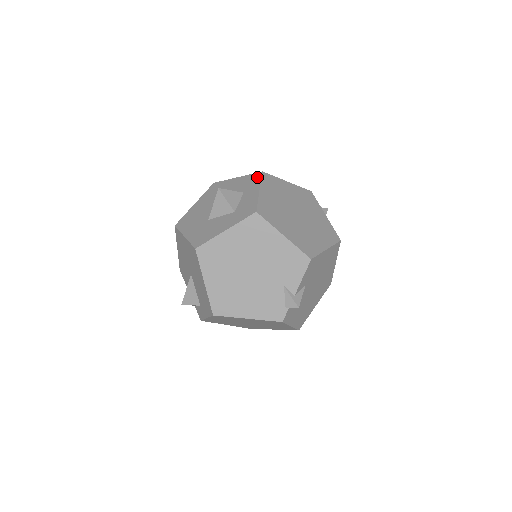
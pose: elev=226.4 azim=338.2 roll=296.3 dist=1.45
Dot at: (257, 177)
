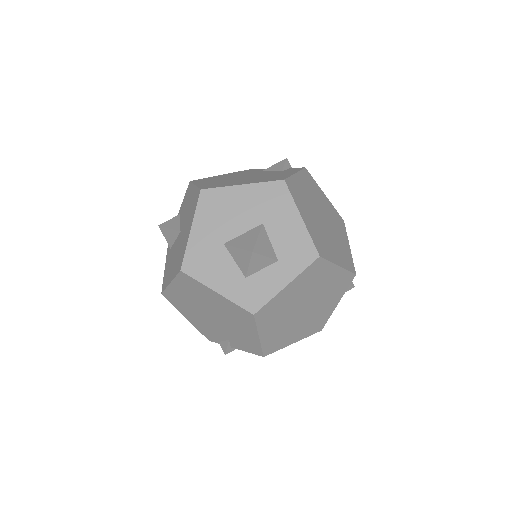
Dot at: (308, 258)
